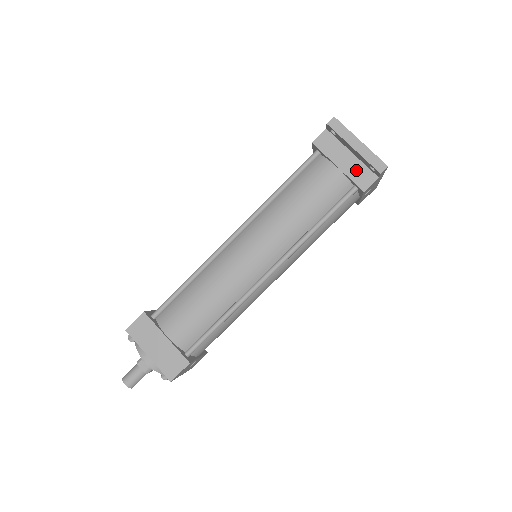
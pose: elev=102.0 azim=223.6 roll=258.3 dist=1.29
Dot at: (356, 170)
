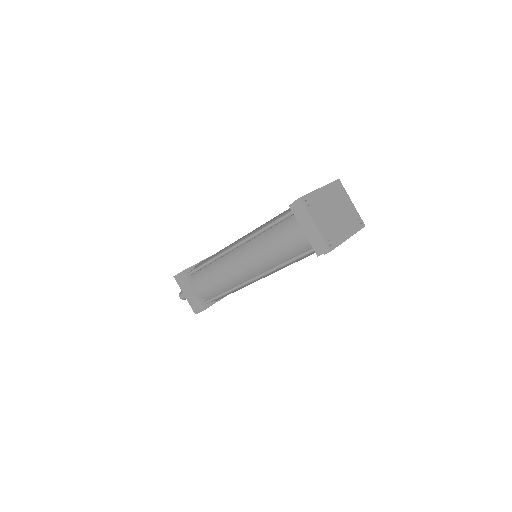
Dot at: (315, 239)
